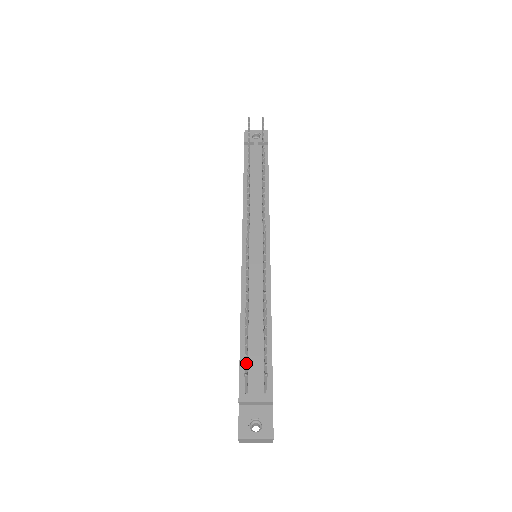
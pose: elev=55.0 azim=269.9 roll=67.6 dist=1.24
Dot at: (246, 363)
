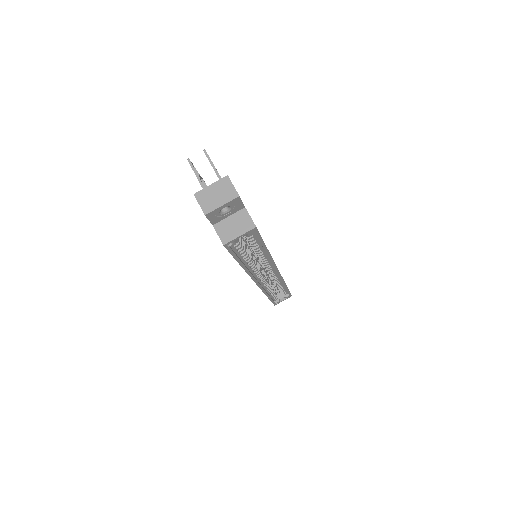
Dot at: occluded
